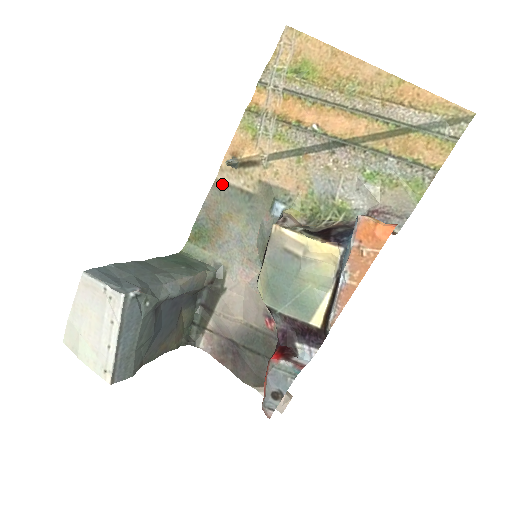
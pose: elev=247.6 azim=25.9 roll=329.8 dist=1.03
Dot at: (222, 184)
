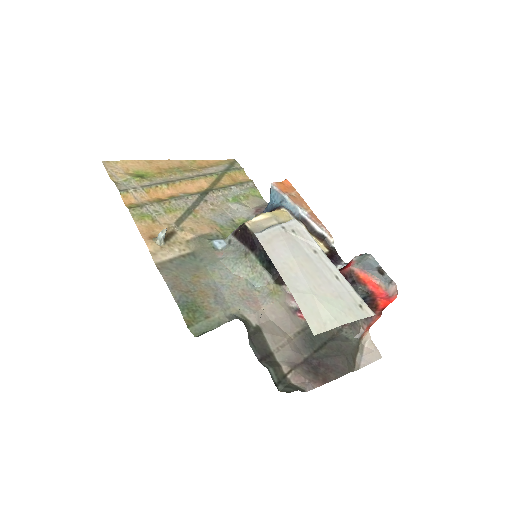
Dot at: (164, 263)
